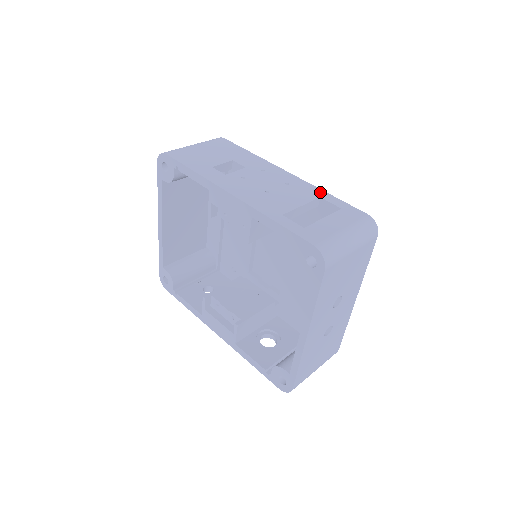
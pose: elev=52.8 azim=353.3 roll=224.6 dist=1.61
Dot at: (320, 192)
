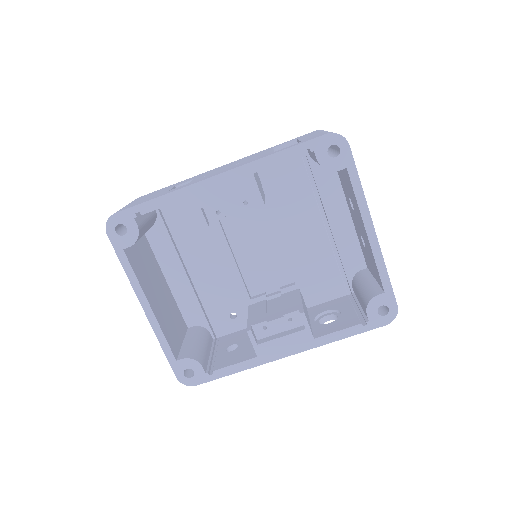
Dot at: (267, 149)
